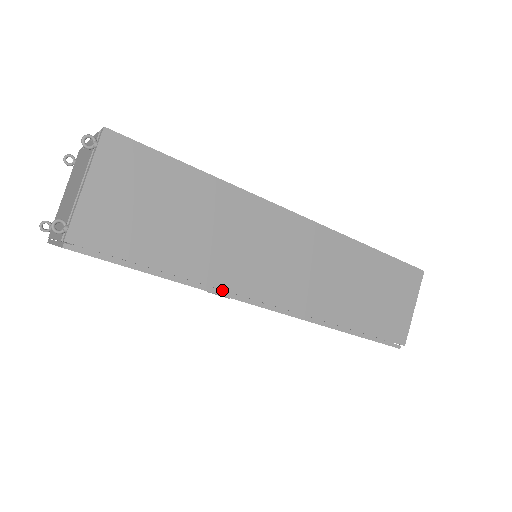
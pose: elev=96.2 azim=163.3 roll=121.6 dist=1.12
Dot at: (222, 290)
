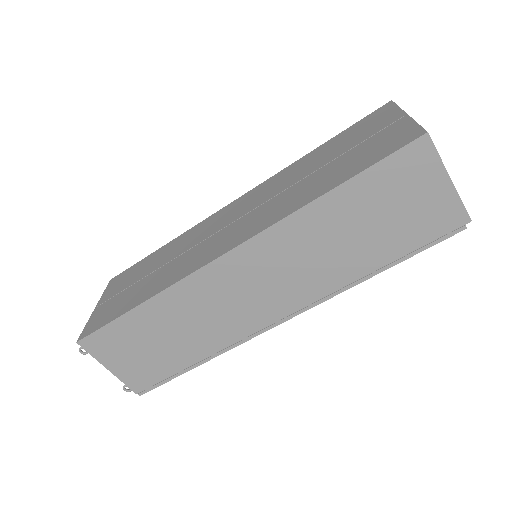
Dot at: occluded
